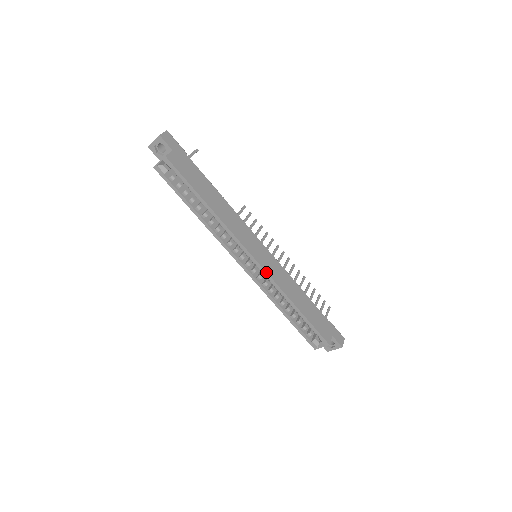
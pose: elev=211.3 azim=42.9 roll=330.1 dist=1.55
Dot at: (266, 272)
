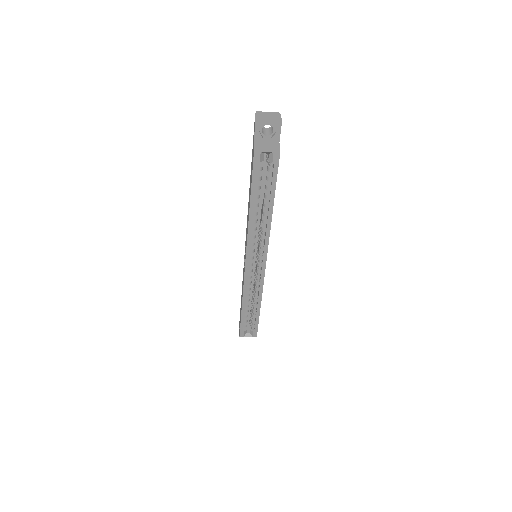
Dot at: occluded
